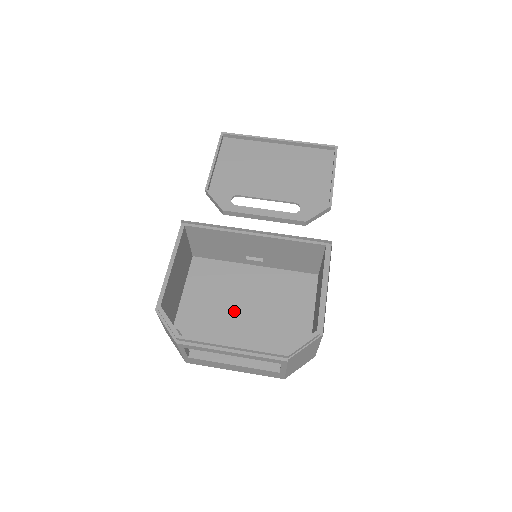
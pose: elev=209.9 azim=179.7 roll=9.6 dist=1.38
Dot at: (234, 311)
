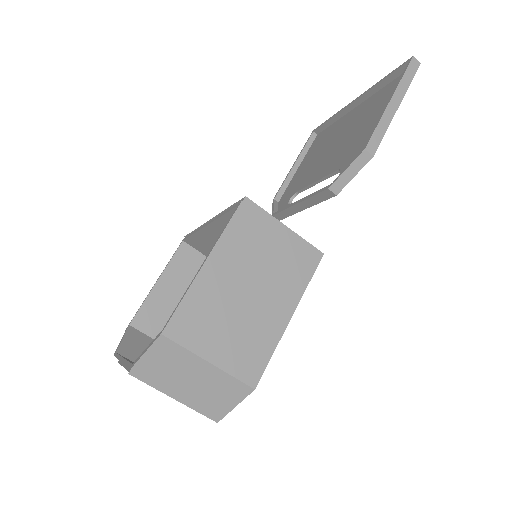
Dot at: occluded
